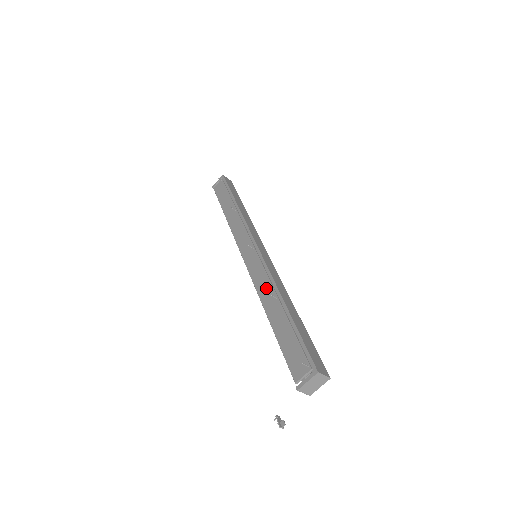
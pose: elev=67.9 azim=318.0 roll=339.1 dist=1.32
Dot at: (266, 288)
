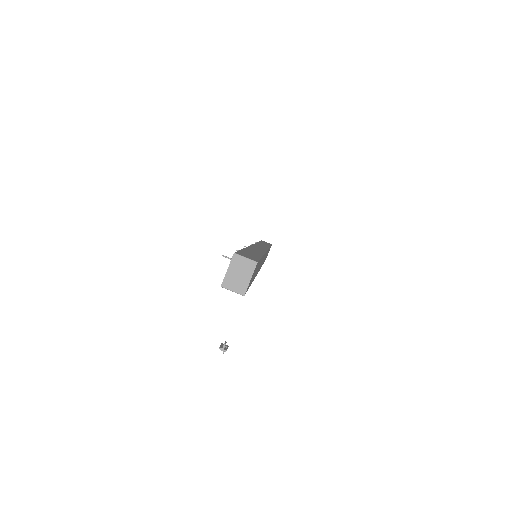
Dot at: occluded
